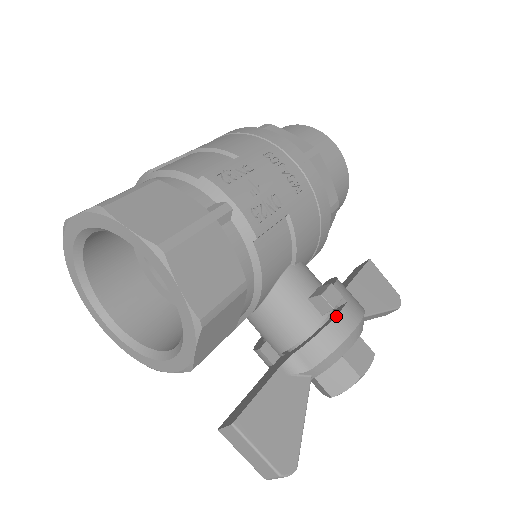
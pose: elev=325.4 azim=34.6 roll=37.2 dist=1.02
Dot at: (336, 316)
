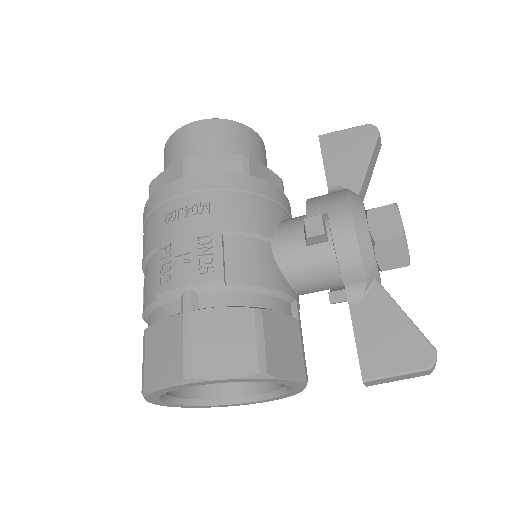
Dot at: (332, 235)
